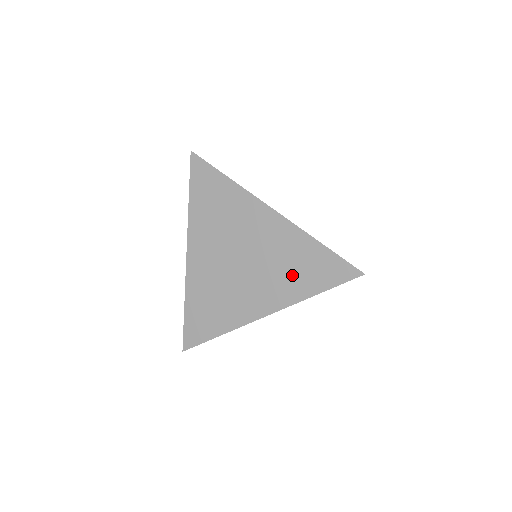
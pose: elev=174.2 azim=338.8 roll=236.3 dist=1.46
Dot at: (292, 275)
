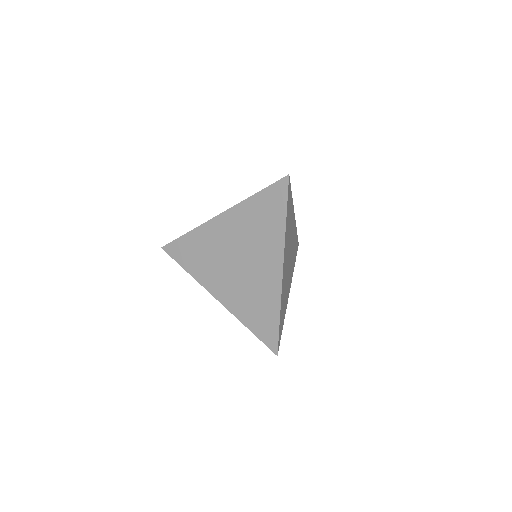
Dot at: (250, 305)
